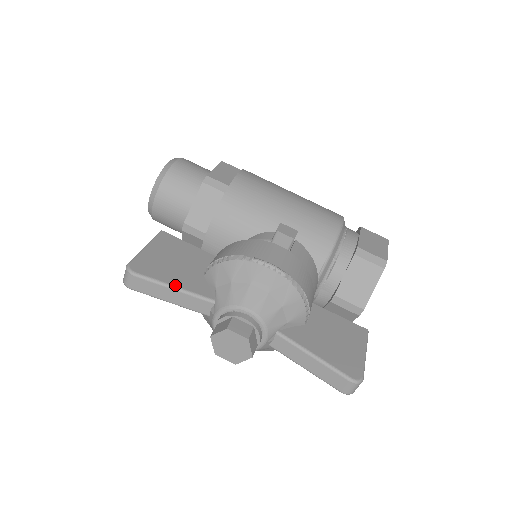
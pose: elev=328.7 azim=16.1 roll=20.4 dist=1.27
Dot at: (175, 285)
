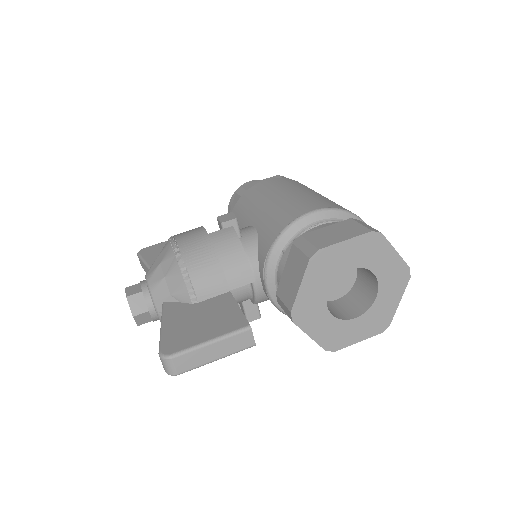
Dot at: (148, 262)
